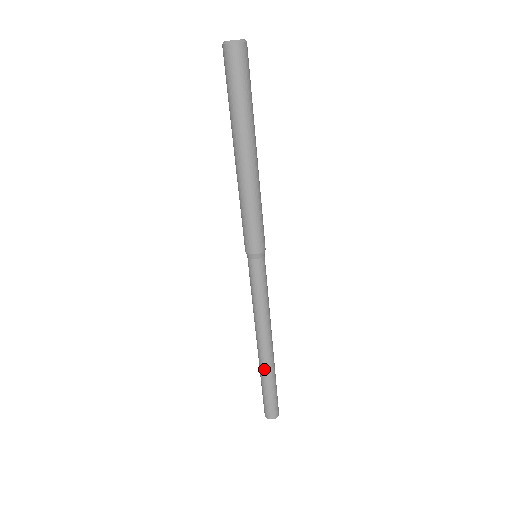
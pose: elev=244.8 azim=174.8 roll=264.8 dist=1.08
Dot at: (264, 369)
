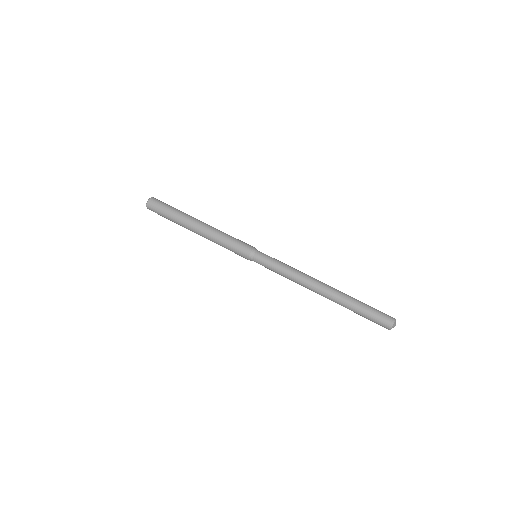
Dot at: (342, 296)
